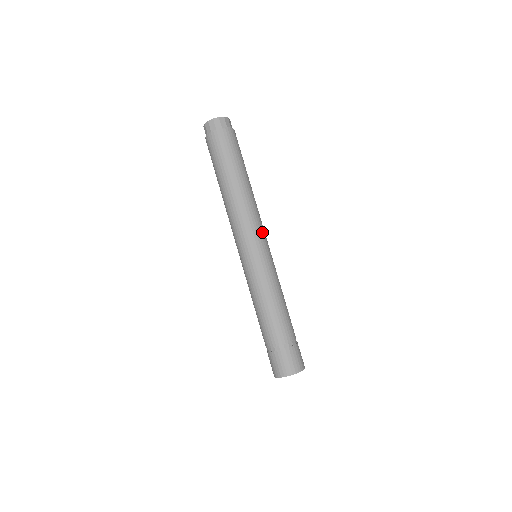
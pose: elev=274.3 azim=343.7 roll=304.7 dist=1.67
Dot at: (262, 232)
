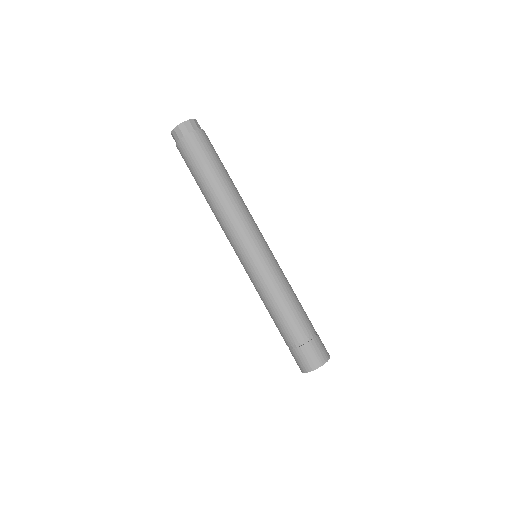
Dot at: (259, 230)
